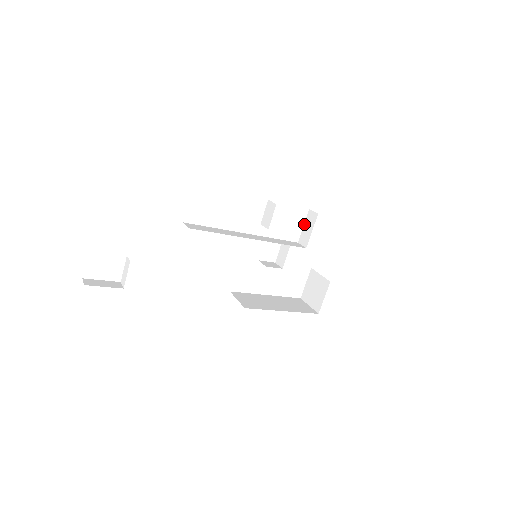
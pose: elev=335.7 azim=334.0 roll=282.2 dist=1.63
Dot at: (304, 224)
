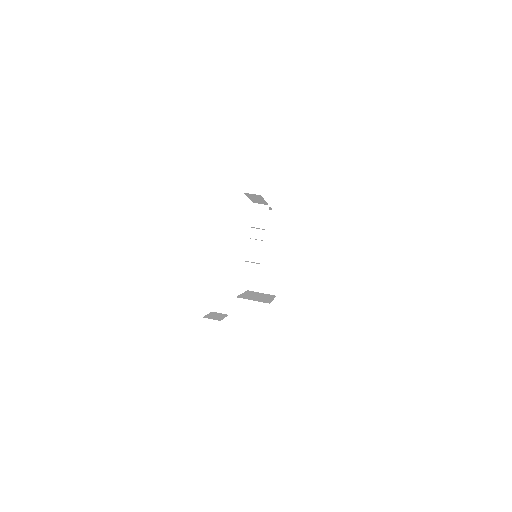
Dot at: occluded
